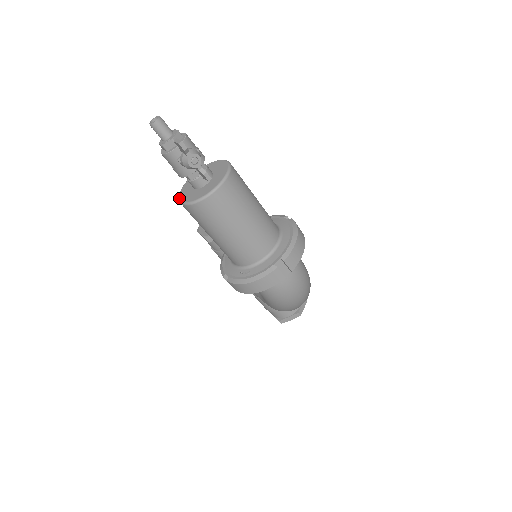
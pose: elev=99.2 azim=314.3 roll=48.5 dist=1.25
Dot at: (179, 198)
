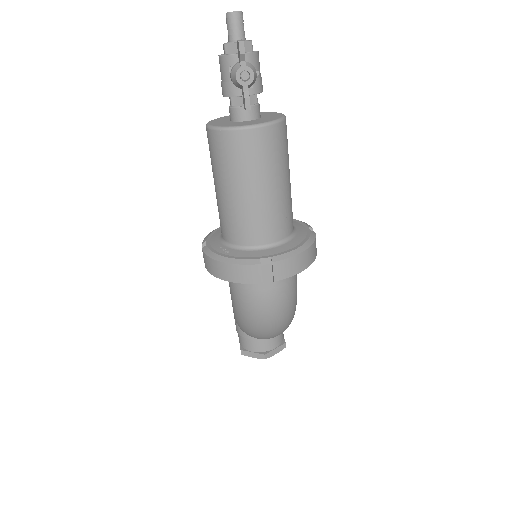
Dot at: (209, 121)
